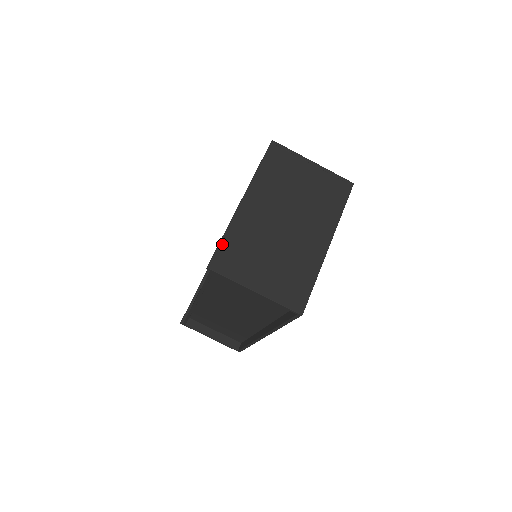
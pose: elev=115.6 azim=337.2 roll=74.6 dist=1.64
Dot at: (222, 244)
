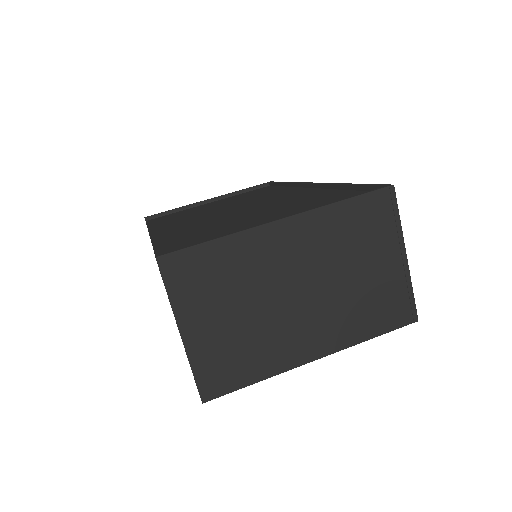
Dot at: (202, 248)
